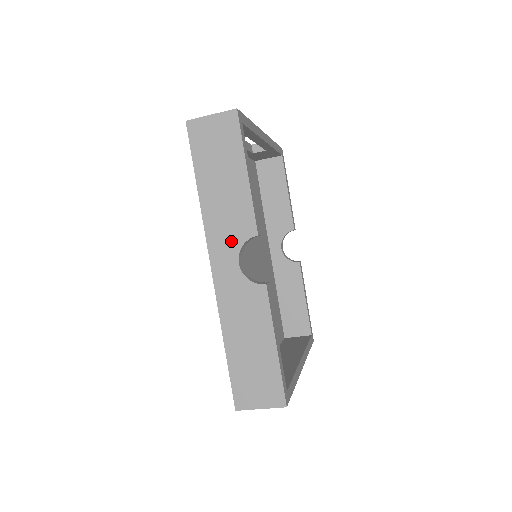
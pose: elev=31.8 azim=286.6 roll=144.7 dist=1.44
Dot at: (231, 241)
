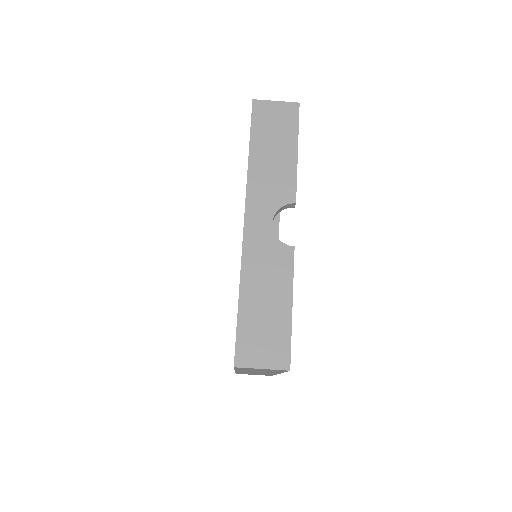
Dot at: (270, 202)
